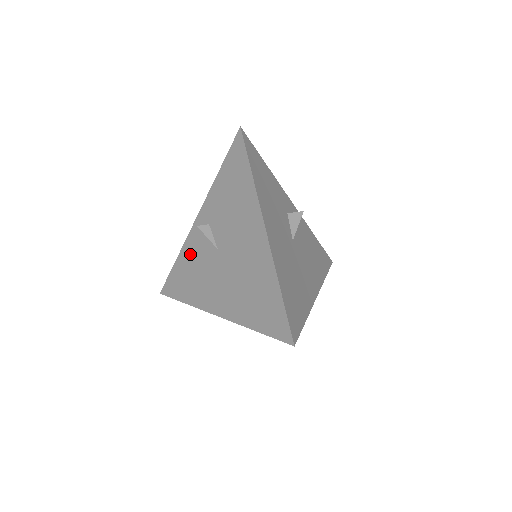
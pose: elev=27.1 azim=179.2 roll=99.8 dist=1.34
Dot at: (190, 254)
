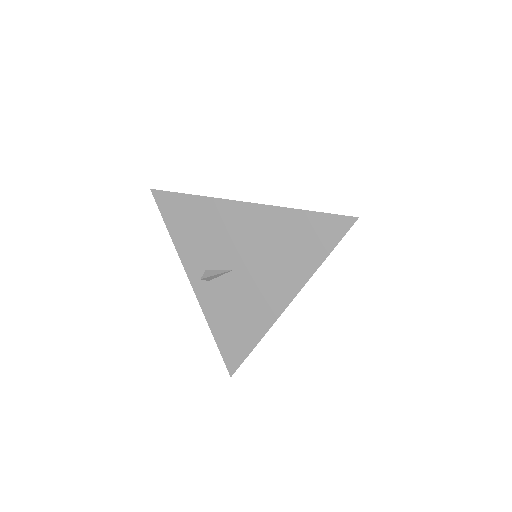
Dot at: (218, 310)
